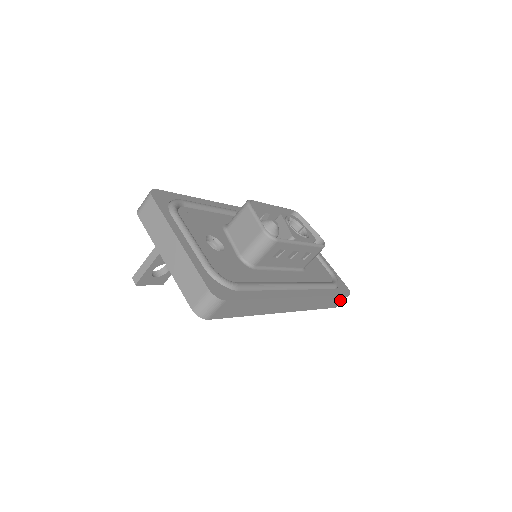
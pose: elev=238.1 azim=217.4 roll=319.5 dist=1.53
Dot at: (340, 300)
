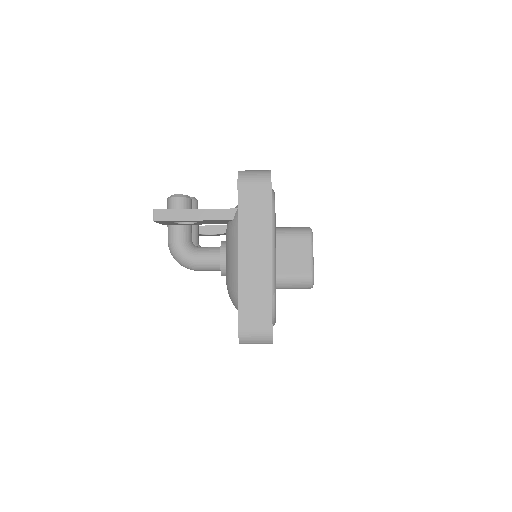
Dot at: occluded
